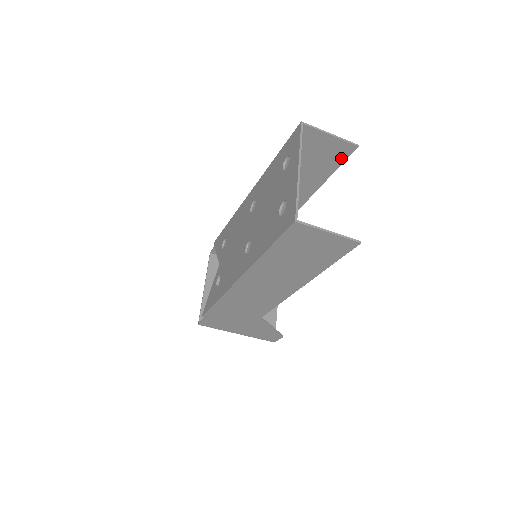
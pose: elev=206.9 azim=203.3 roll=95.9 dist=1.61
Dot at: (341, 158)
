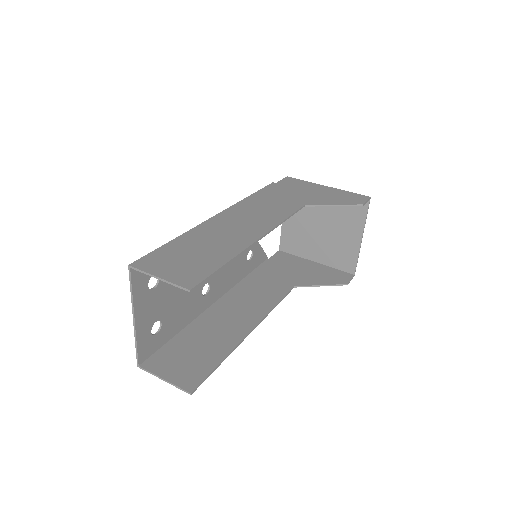
Dot at: (202, 277)
